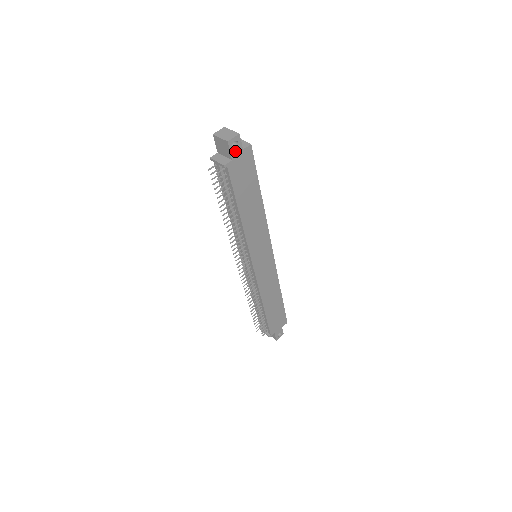
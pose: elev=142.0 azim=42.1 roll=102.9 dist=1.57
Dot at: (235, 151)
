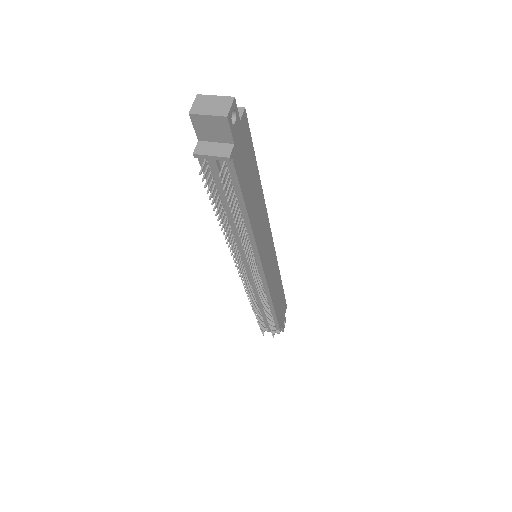
Dot at: (234, 128)
